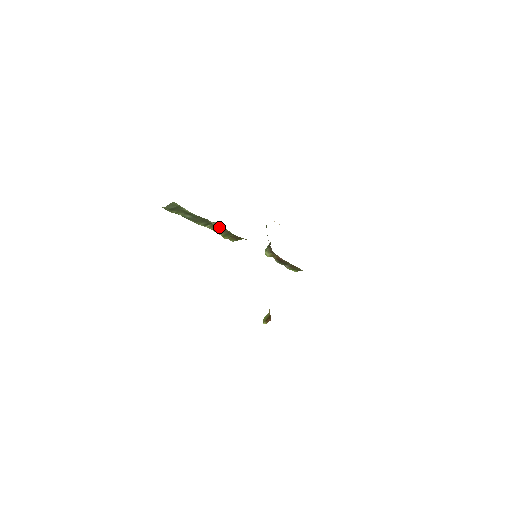
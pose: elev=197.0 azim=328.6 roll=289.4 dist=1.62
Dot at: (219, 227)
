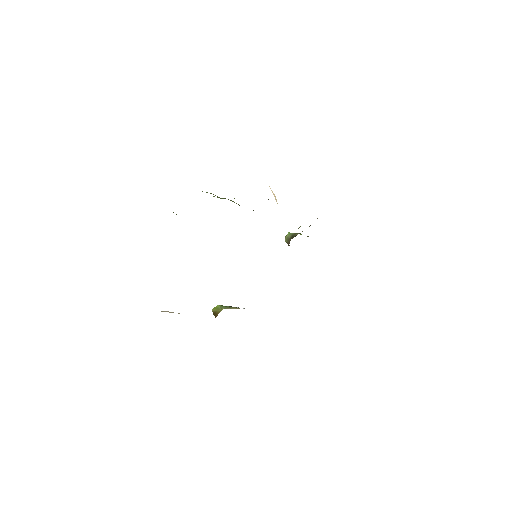
Dot at: occluded
